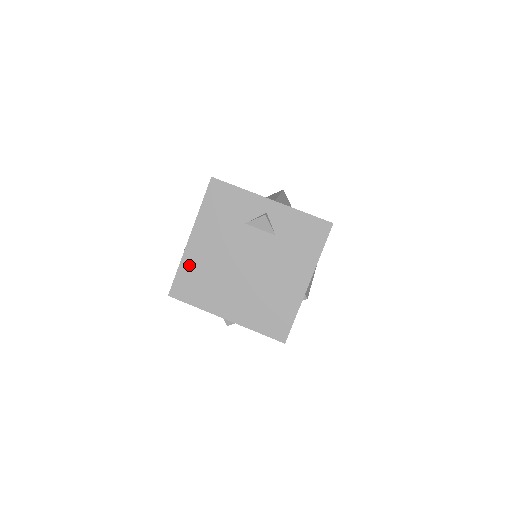
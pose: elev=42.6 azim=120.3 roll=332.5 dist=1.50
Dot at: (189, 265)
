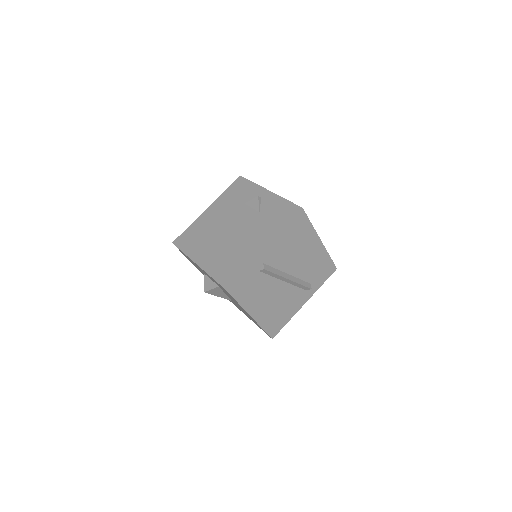
Dot at: (196, 225)
